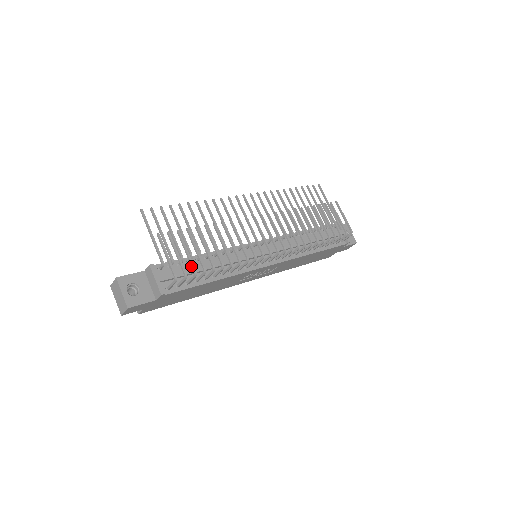
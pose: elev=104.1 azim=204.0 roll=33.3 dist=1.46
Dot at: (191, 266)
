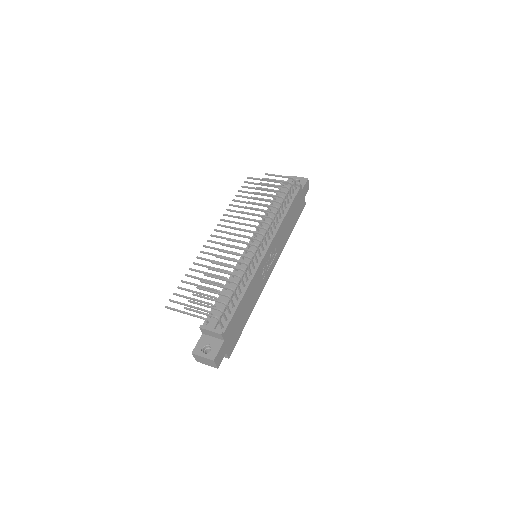
Dot at: occluded
